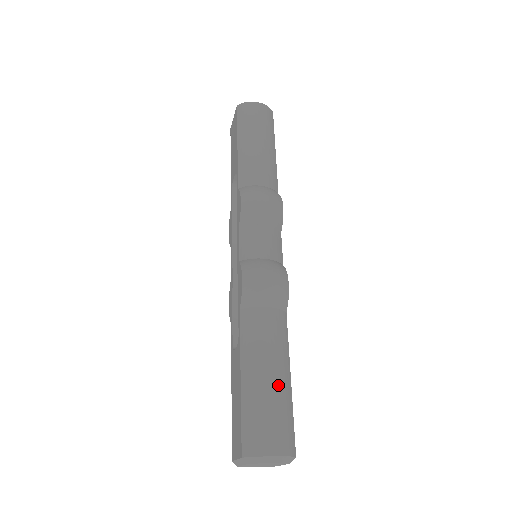
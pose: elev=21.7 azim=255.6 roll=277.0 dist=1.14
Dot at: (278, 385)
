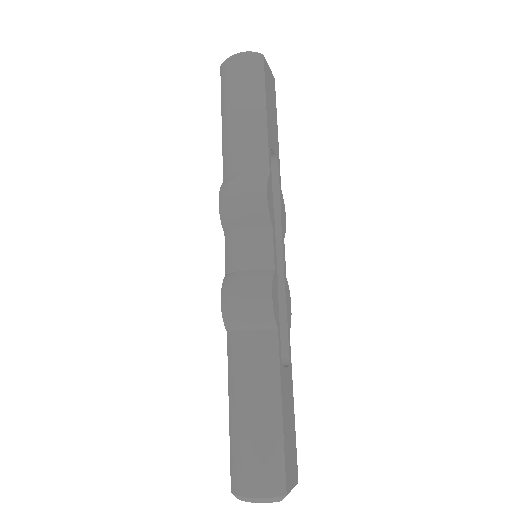
Dot at: (261, 420)
